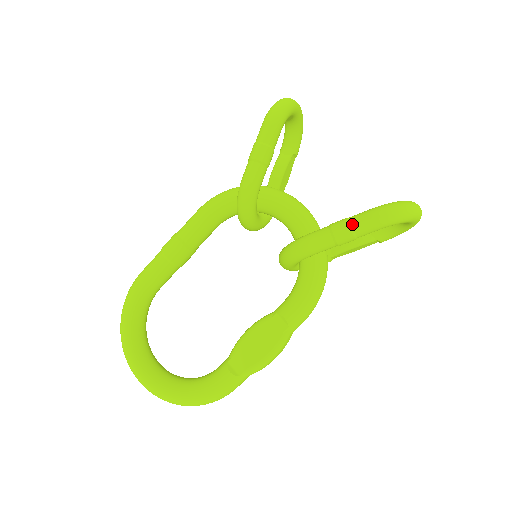
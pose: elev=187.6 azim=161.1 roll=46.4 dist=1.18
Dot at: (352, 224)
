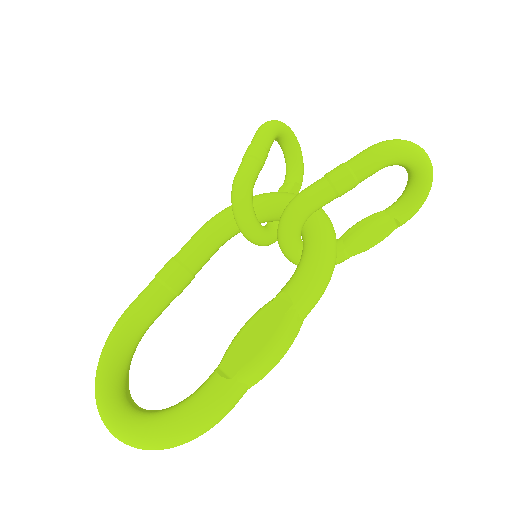
Dot at: (347, 163)
